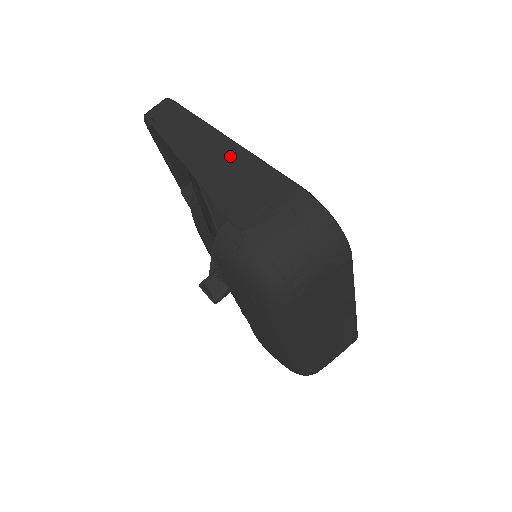
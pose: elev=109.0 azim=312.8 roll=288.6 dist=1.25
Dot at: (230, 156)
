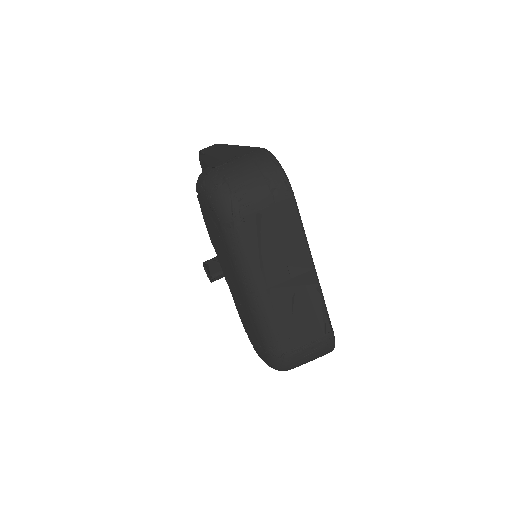
Dot at: (231, 149)
